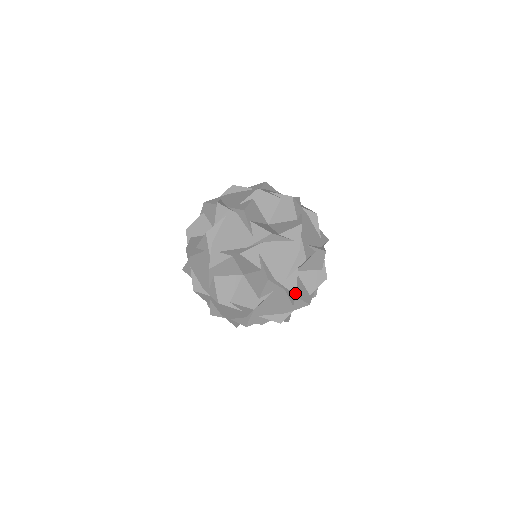
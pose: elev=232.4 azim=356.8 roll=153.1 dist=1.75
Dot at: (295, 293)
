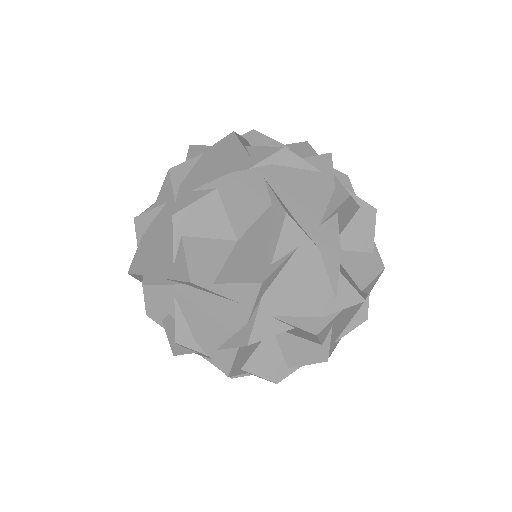
Dot at: (362, 300)
